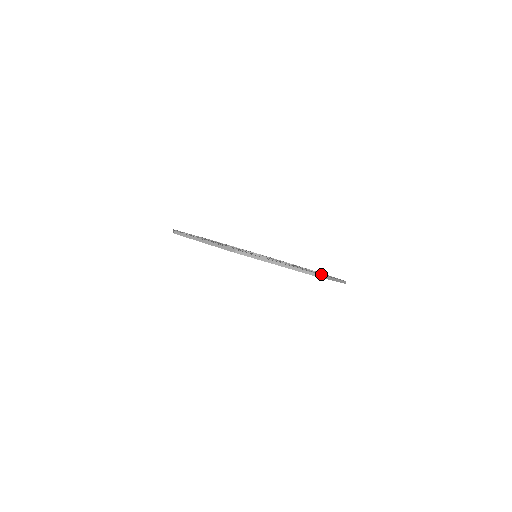
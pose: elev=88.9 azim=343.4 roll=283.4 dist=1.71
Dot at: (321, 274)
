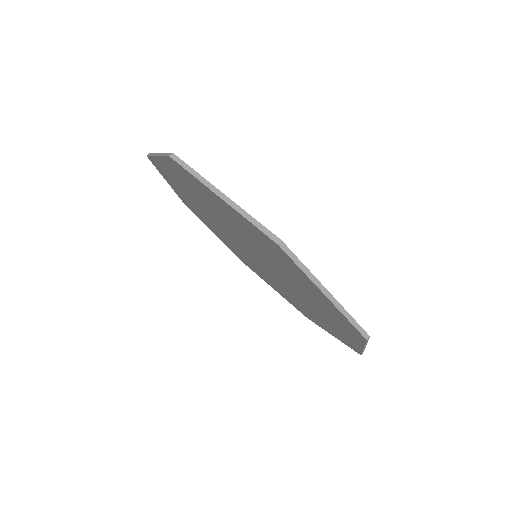
Dot at: occluded
